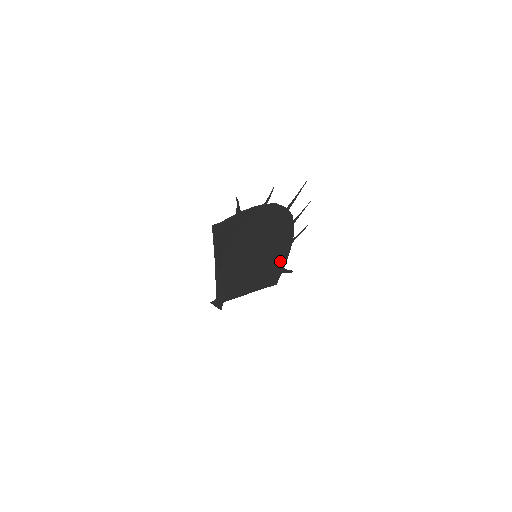
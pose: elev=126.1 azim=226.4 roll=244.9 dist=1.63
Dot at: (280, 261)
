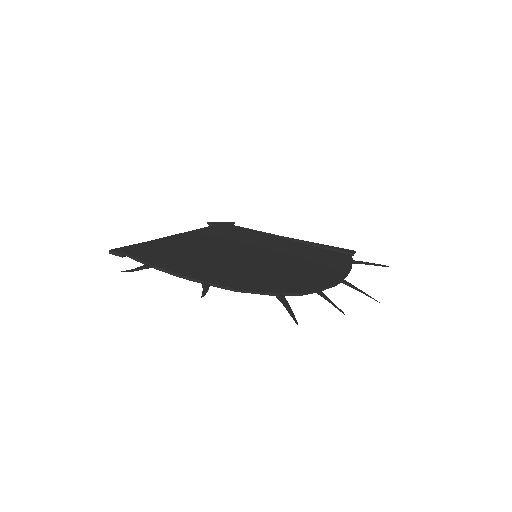
Dot at: (332, 265)
